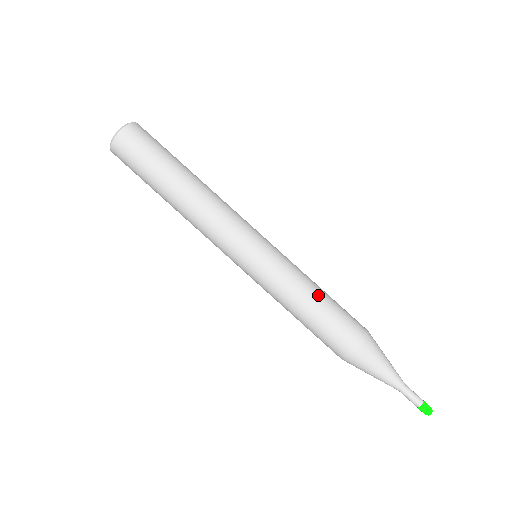
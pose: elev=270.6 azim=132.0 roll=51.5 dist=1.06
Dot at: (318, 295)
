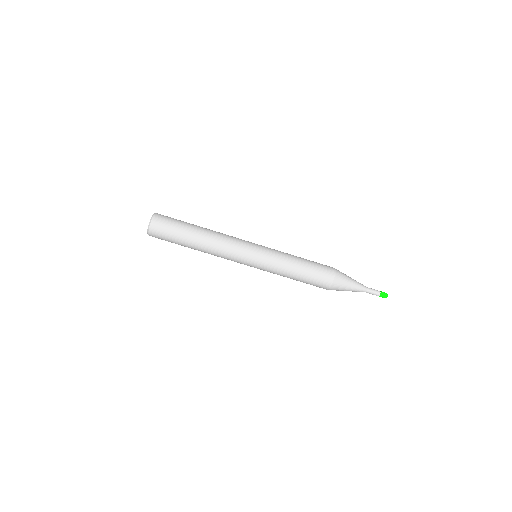
Dot at: (296, 274)
